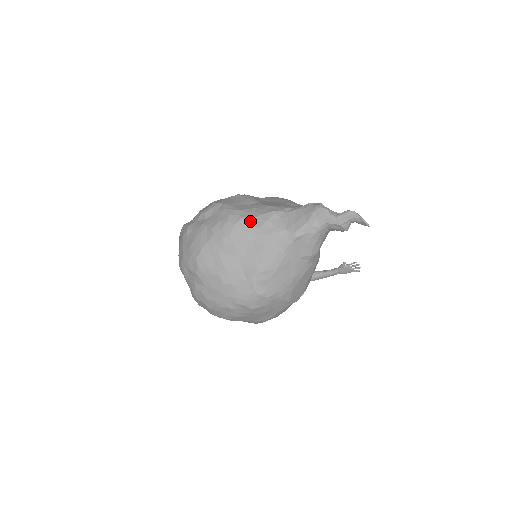
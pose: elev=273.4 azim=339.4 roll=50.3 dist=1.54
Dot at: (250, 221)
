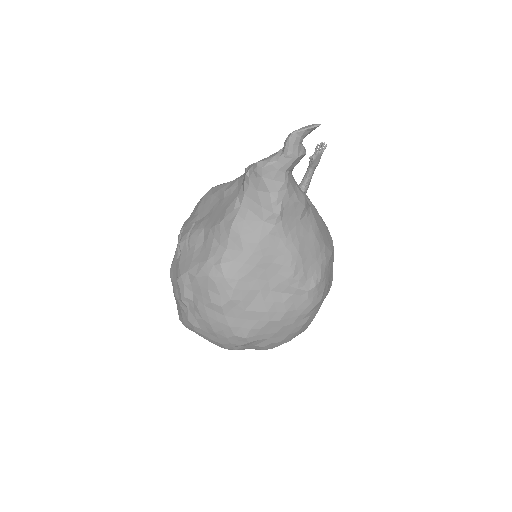
Dot at: (229, 257)
